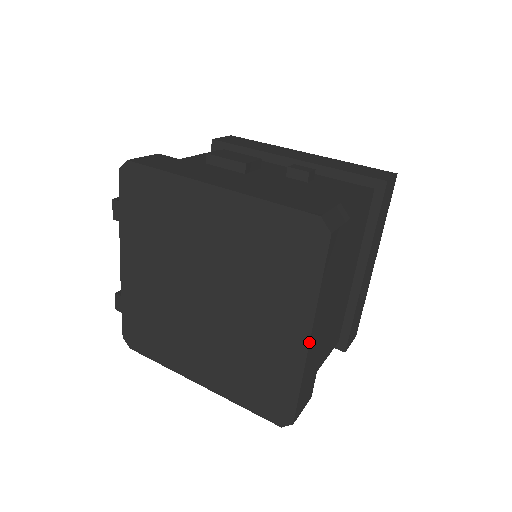
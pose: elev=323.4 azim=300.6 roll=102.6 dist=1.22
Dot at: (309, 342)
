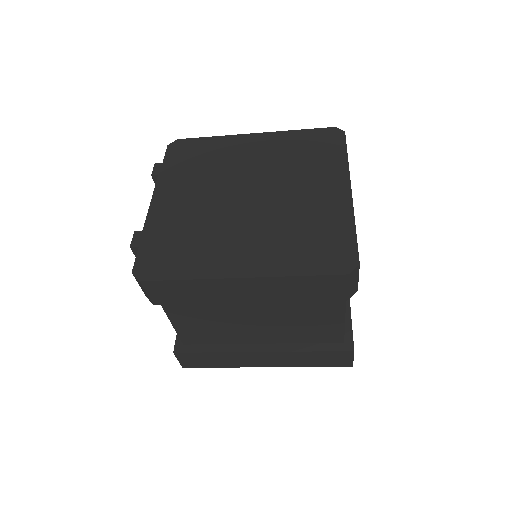
Dot at: (351, 191)
